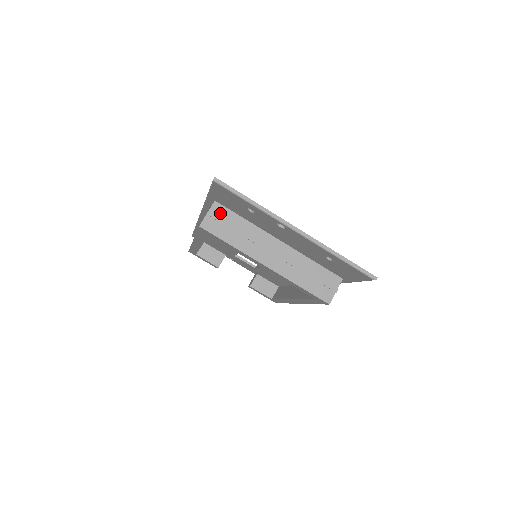
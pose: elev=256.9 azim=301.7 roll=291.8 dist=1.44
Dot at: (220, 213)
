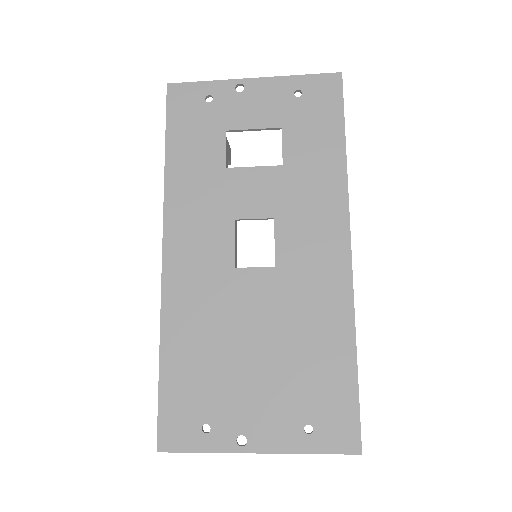
Dot at: occluded
